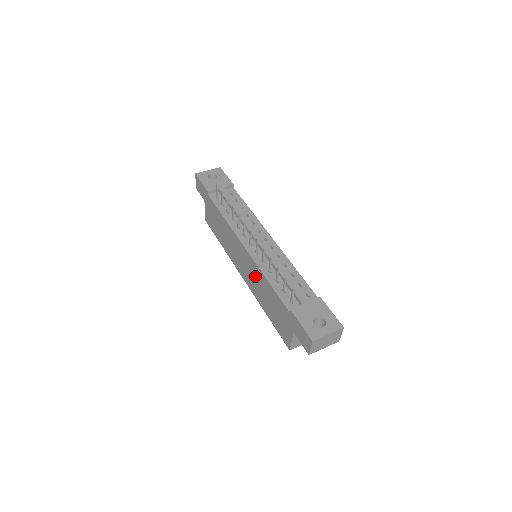
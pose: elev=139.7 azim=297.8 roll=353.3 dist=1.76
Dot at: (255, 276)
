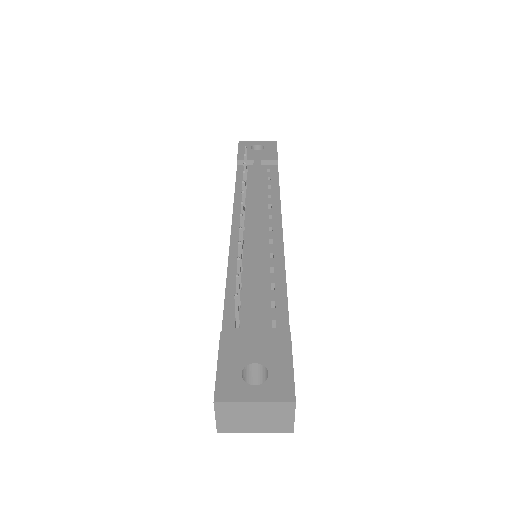
Dot at: occluded
